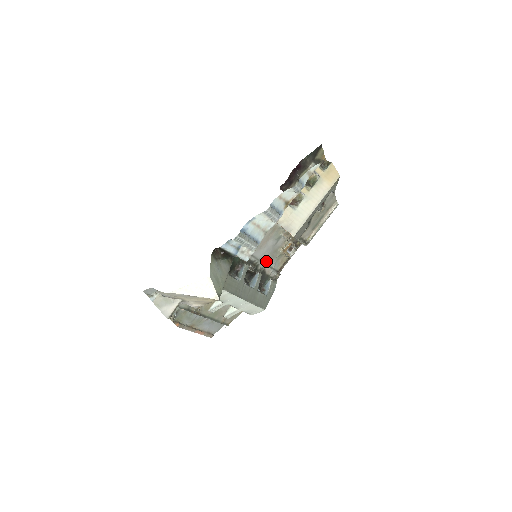
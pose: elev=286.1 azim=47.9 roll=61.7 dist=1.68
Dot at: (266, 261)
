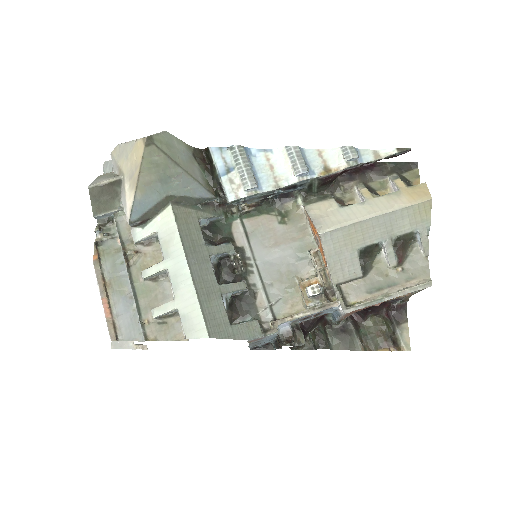
Dot at: (266, 279)
